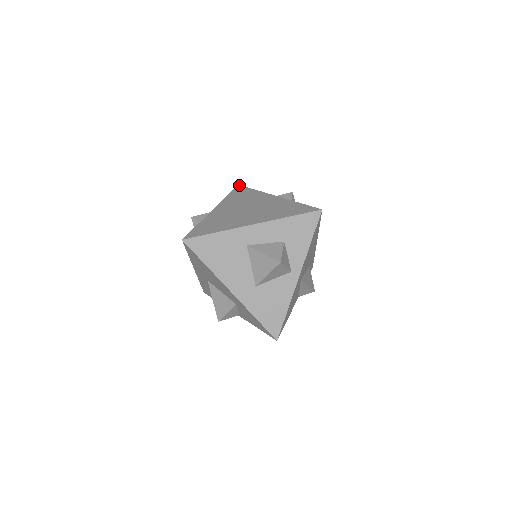
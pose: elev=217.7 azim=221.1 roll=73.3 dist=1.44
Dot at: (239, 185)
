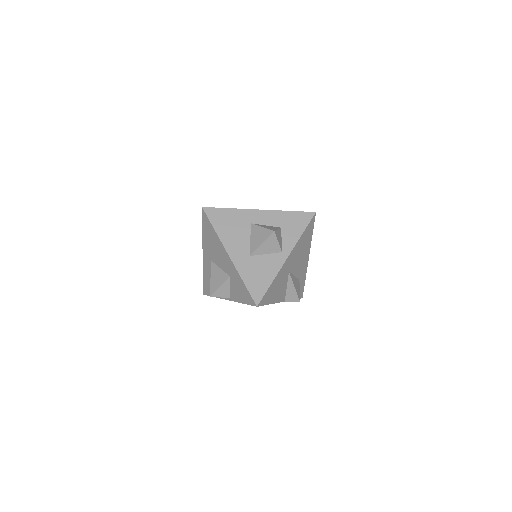
Dot at: occluded
